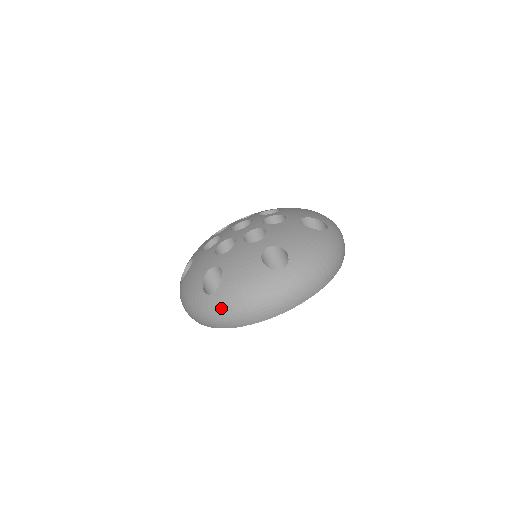
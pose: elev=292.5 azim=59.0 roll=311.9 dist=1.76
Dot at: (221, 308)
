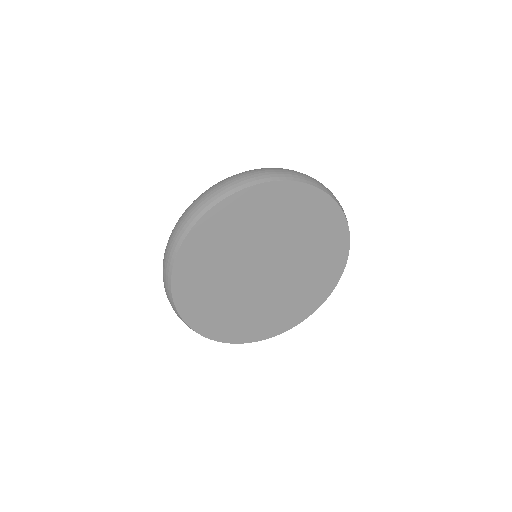
Dot at: (195, 200)
